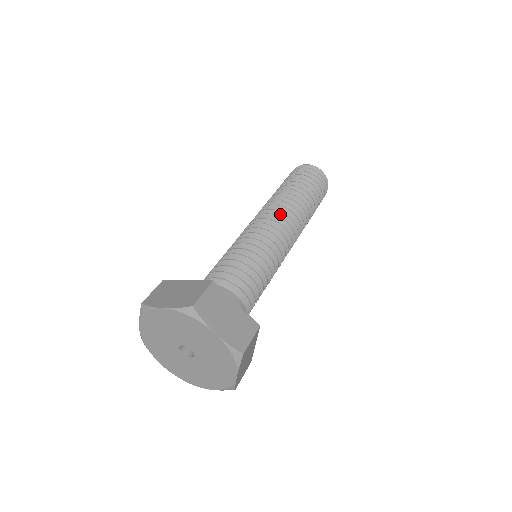
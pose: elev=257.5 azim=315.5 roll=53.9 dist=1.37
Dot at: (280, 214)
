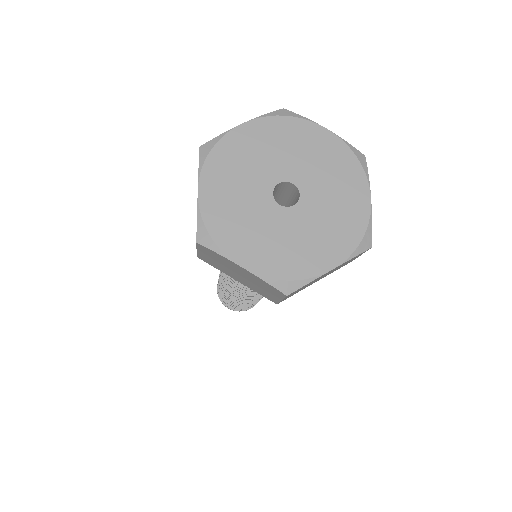
Dot at: occluded
